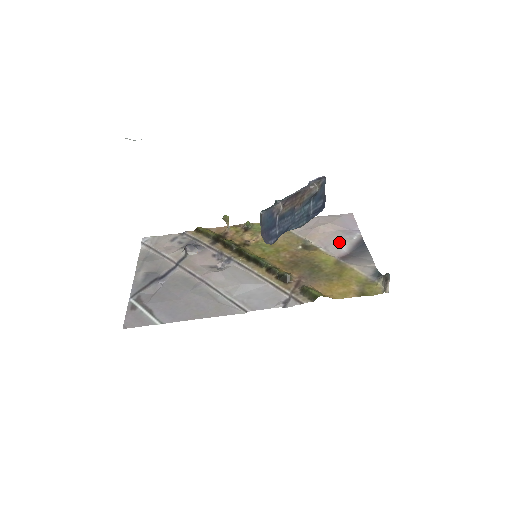
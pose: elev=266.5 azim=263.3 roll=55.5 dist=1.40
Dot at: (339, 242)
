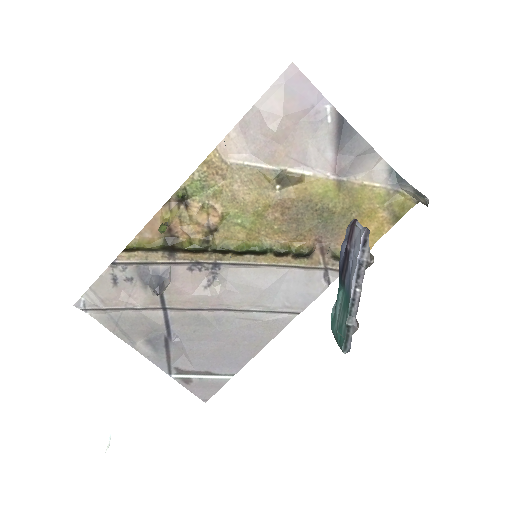
Dot at: (316, 144)
